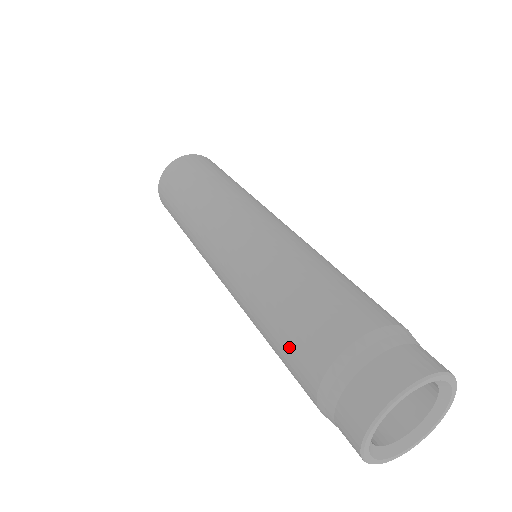
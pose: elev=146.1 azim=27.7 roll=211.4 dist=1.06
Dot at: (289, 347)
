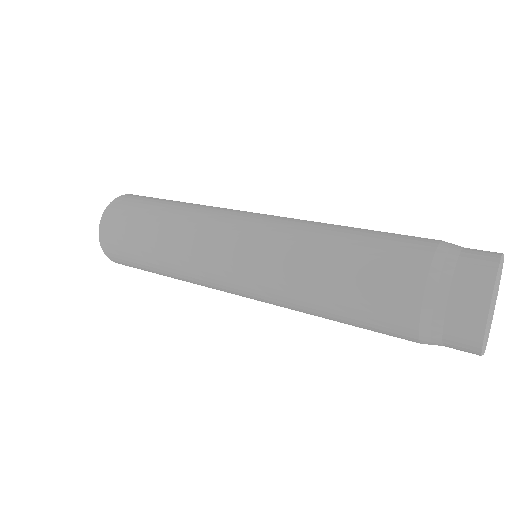
Dot at: (371, 288)
